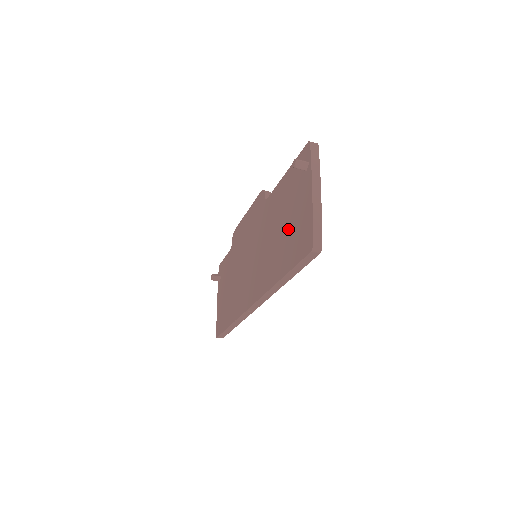
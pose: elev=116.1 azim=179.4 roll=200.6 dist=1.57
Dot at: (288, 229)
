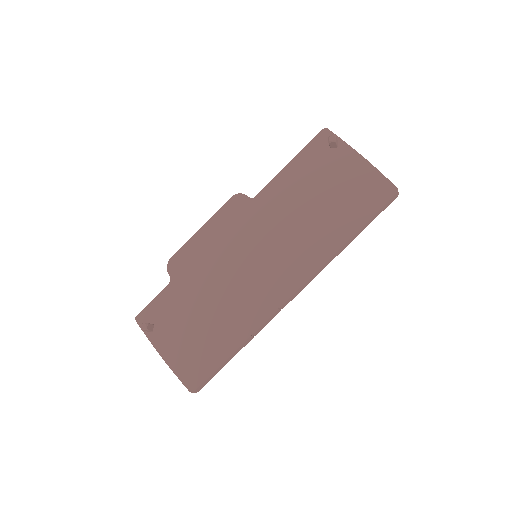
Dot at: (334, 197)
